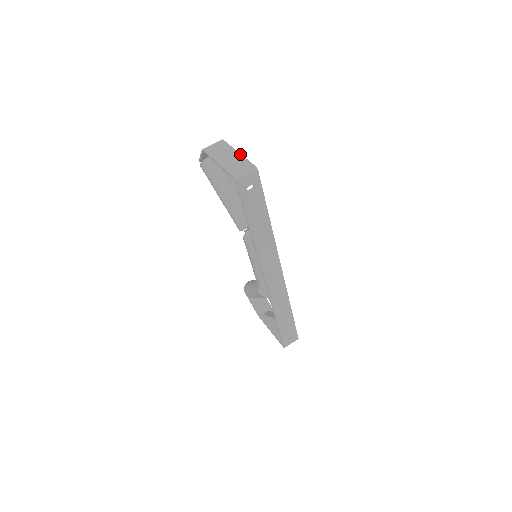
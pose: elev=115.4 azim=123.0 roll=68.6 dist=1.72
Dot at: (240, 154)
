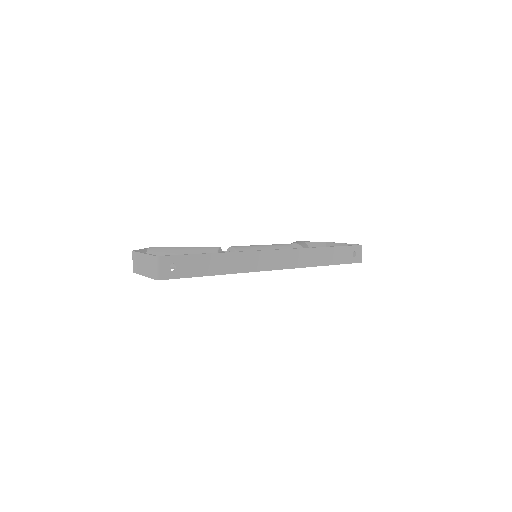
Dot at: (144, 254)
